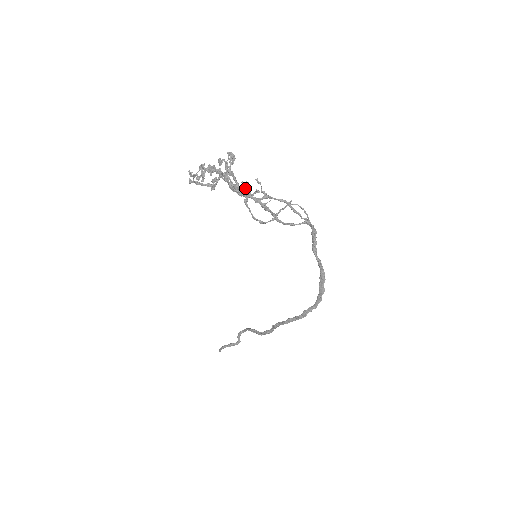
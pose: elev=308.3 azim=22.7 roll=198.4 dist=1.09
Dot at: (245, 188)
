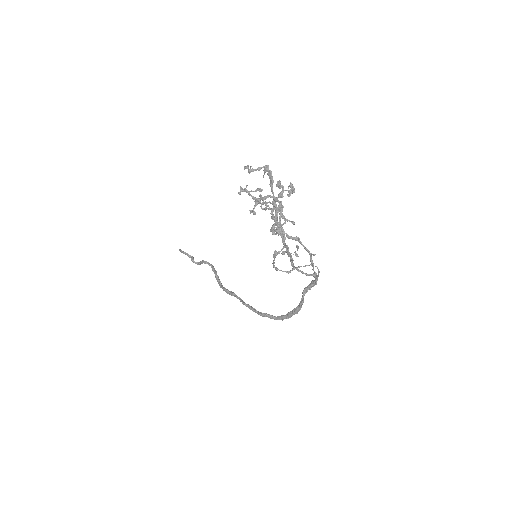
Dot at: occluded
